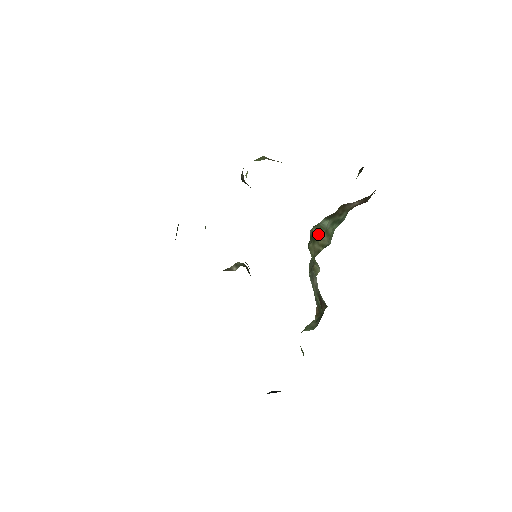
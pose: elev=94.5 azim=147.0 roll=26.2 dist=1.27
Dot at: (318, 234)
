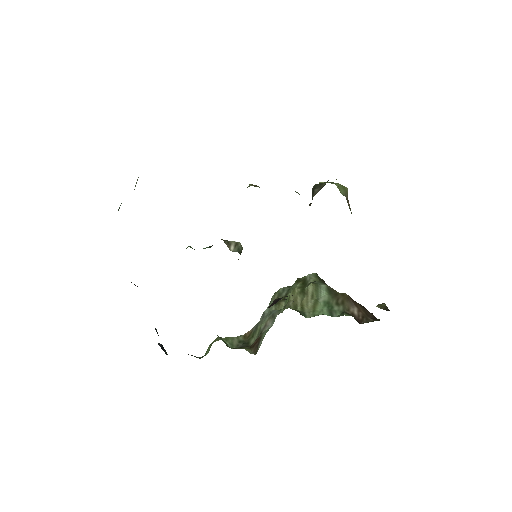
Dot at: (310, 294)
